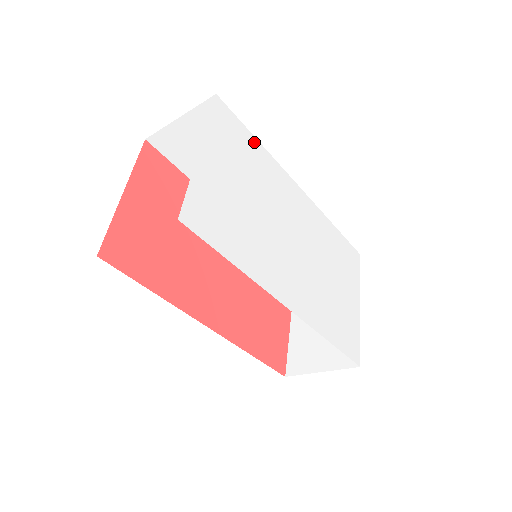
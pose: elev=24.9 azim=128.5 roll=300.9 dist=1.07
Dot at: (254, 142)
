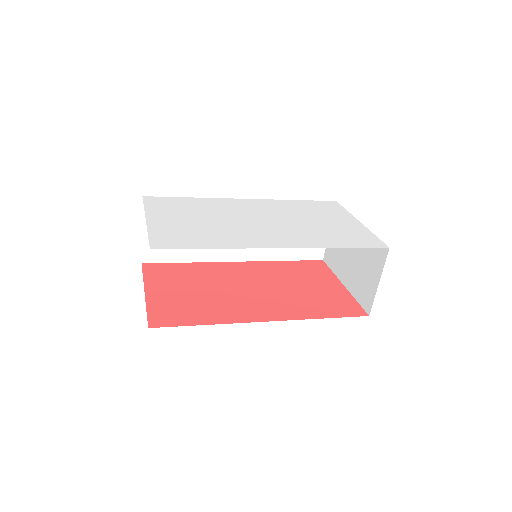
Dot at: (188, 199)
